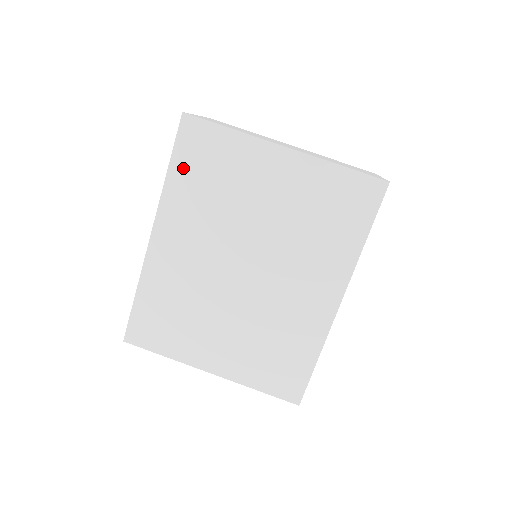
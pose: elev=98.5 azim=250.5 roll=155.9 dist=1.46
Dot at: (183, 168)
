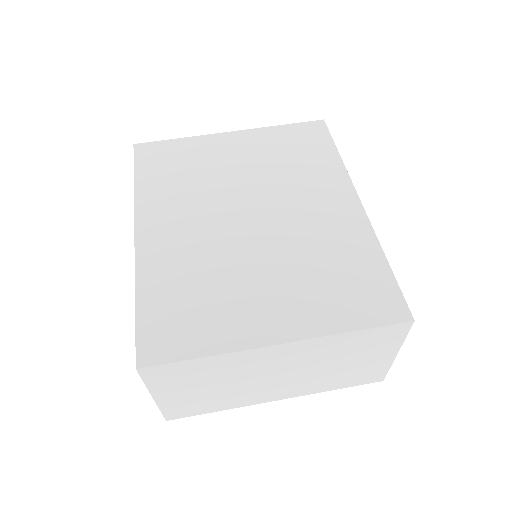
Dot at: (149, 174)
